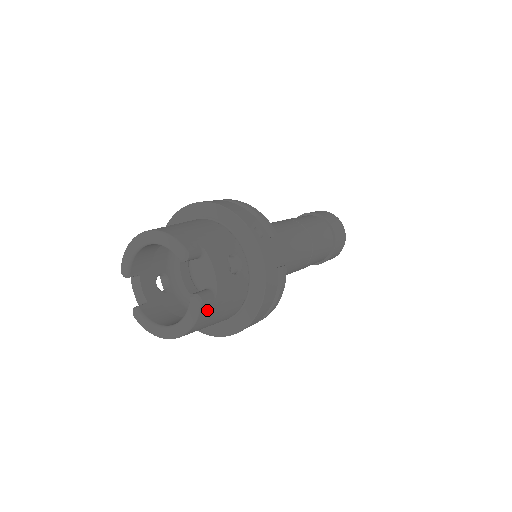
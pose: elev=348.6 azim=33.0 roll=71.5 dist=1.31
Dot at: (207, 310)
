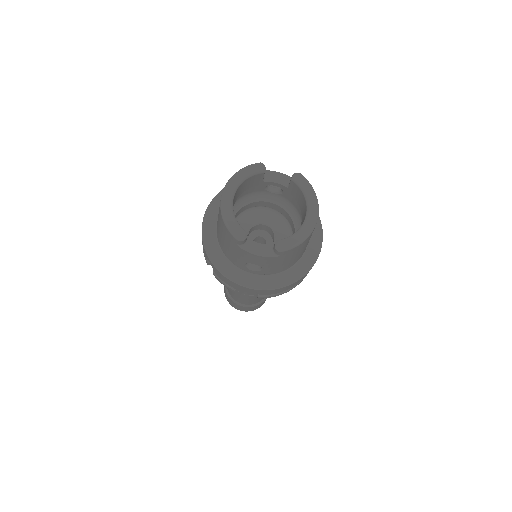
Dot at: occluded
